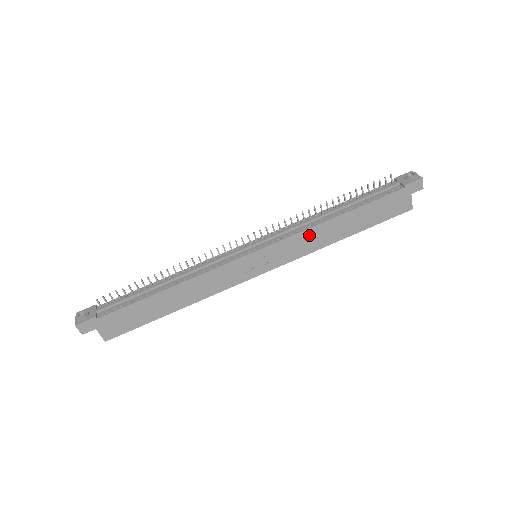
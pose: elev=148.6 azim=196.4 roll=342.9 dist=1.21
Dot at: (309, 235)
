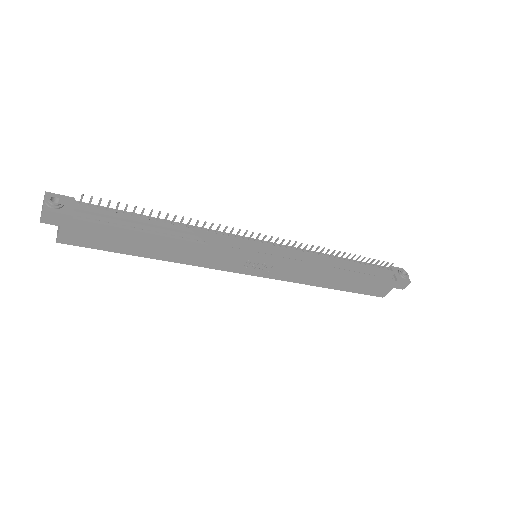
Dot at: (311, 270)
